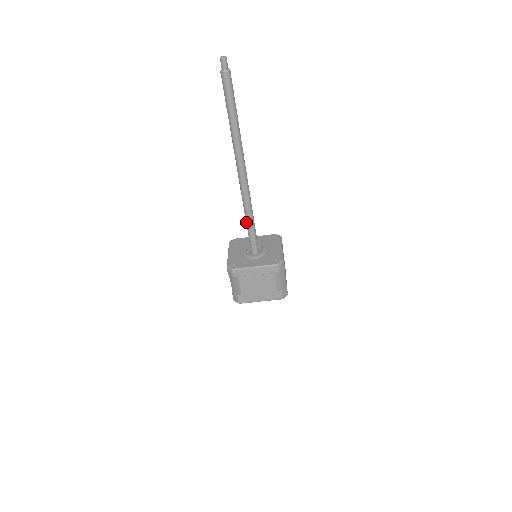
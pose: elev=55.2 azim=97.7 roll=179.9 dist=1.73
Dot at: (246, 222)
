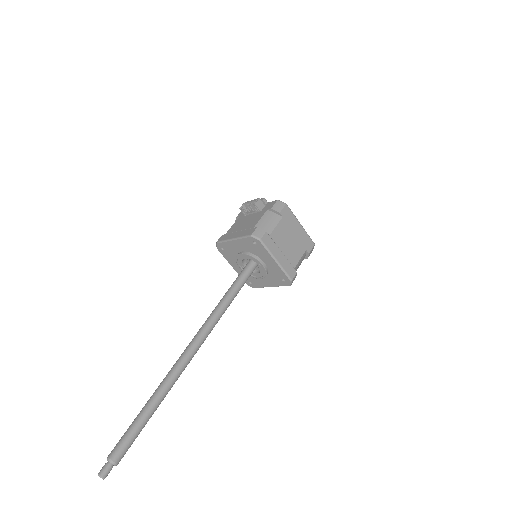
Dot at: occluded
